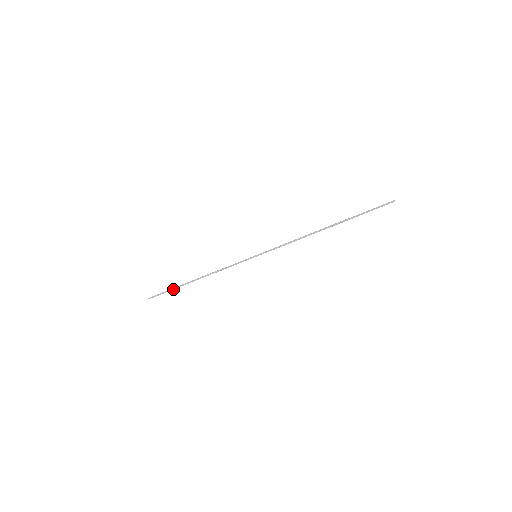
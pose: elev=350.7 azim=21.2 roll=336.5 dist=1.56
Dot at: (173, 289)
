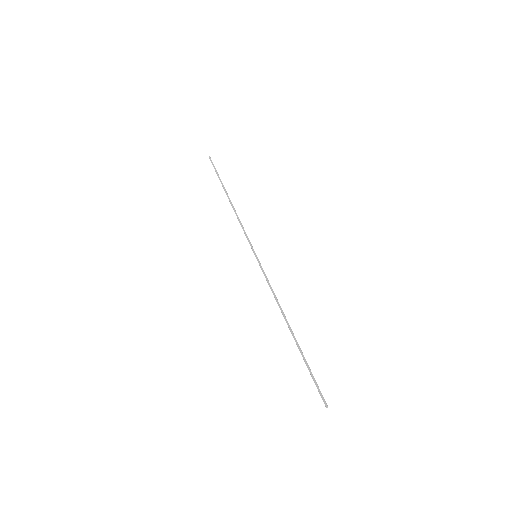
Dot at: (219, 179)
